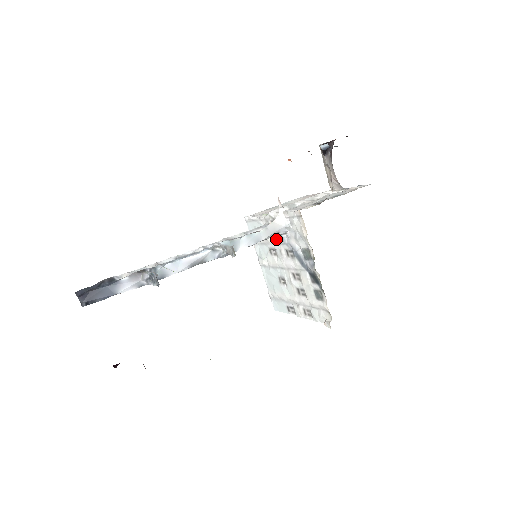
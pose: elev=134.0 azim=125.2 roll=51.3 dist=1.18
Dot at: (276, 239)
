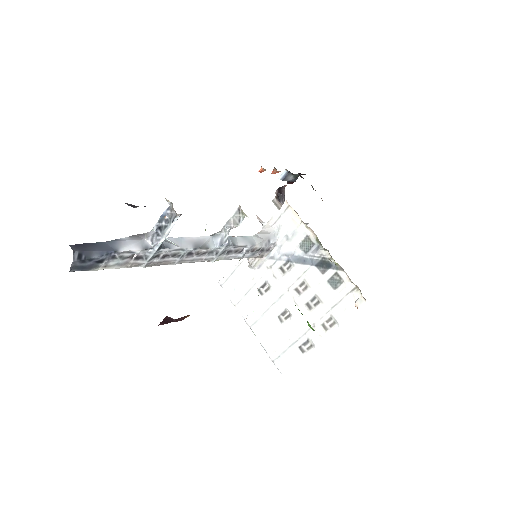
Dot at: (265, 265)
